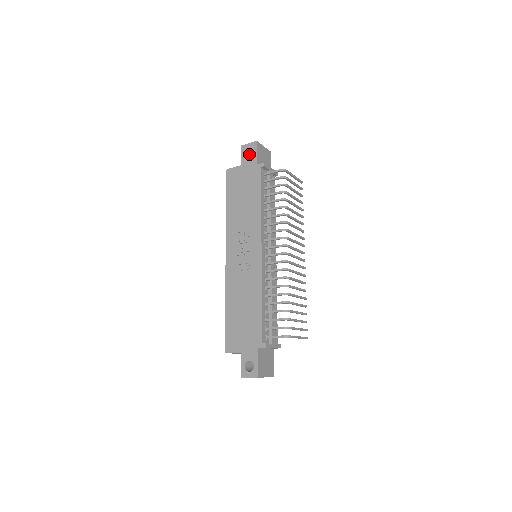
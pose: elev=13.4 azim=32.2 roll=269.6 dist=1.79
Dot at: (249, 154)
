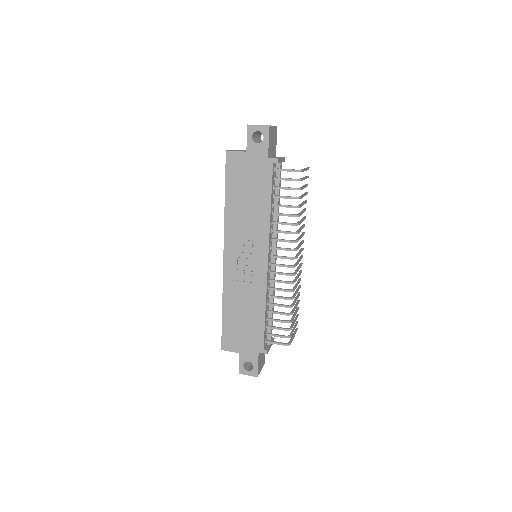
Dot at: (255, 134)
